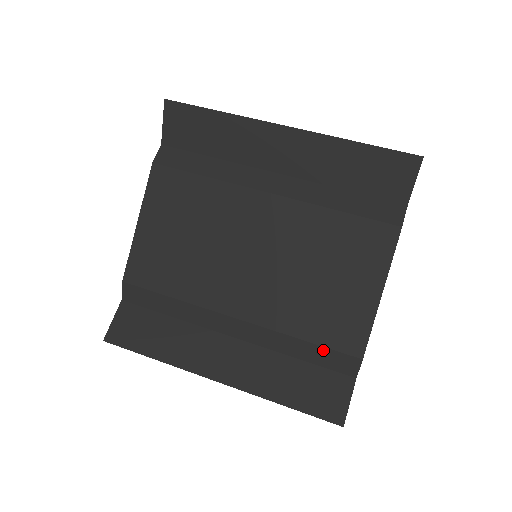
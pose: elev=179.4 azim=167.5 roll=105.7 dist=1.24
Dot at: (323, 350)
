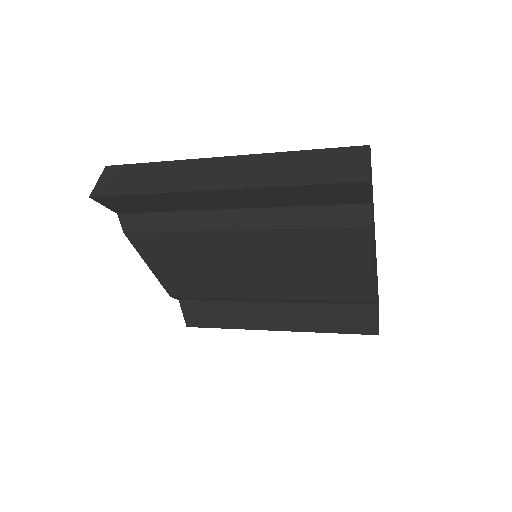
Dot at: (343, 301)
